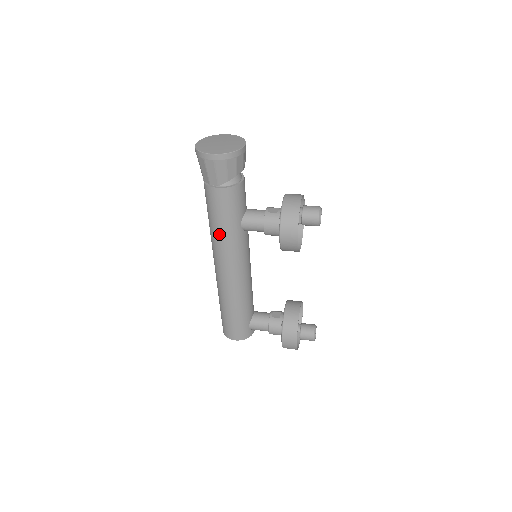
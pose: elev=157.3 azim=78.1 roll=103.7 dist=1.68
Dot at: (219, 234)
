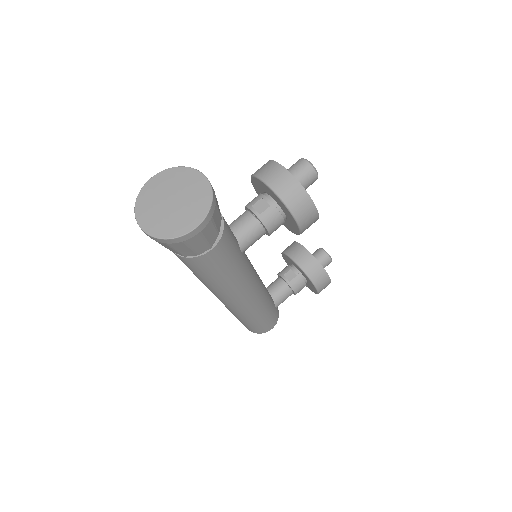
Dot at: (228, 282)
